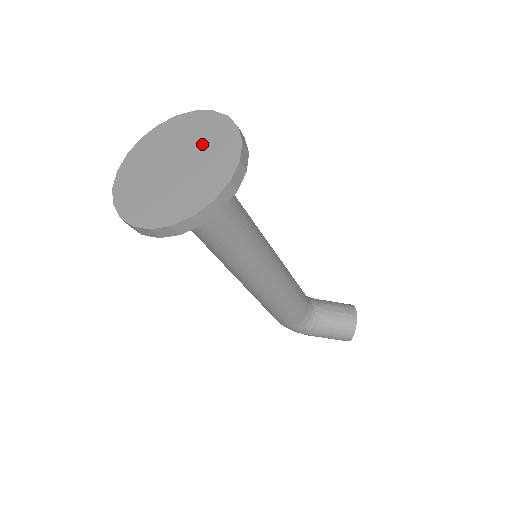
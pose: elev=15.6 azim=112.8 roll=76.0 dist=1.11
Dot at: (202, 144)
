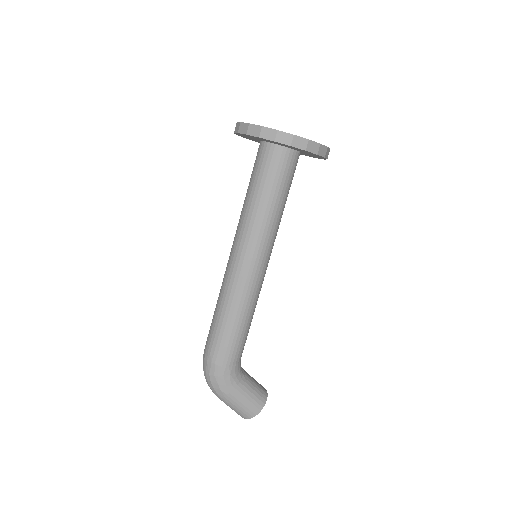
Dot at: occluded
